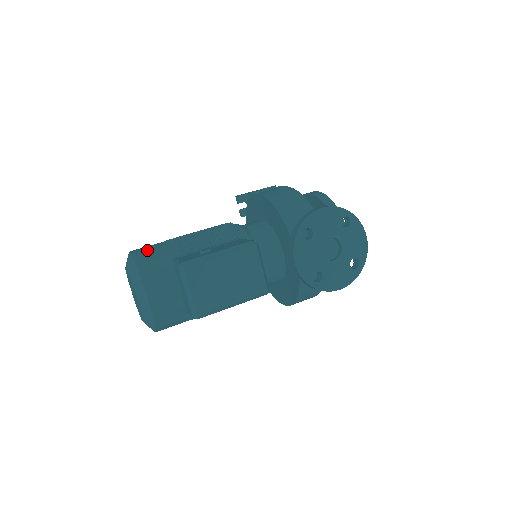
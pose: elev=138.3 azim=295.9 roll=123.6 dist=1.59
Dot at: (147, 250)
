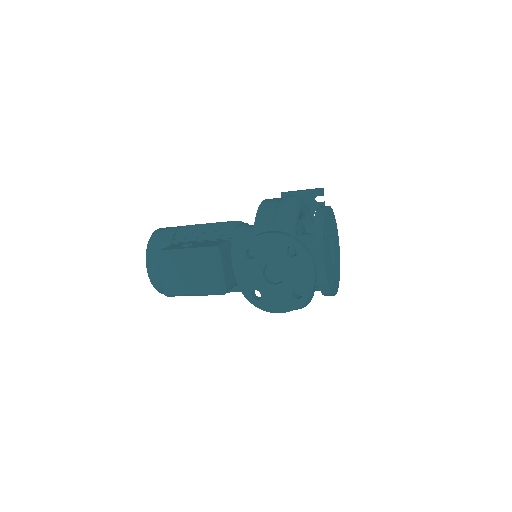
Dot at: (164, 231)
